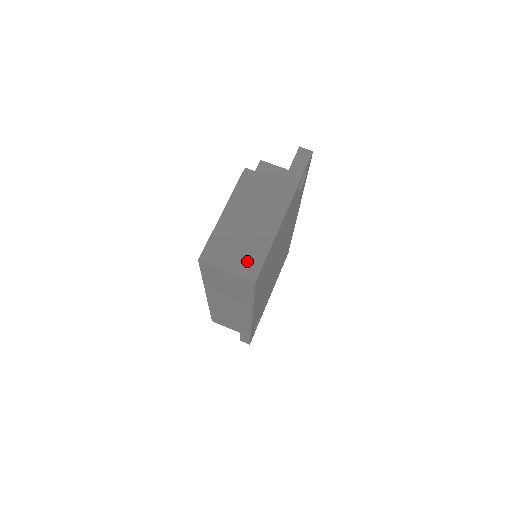
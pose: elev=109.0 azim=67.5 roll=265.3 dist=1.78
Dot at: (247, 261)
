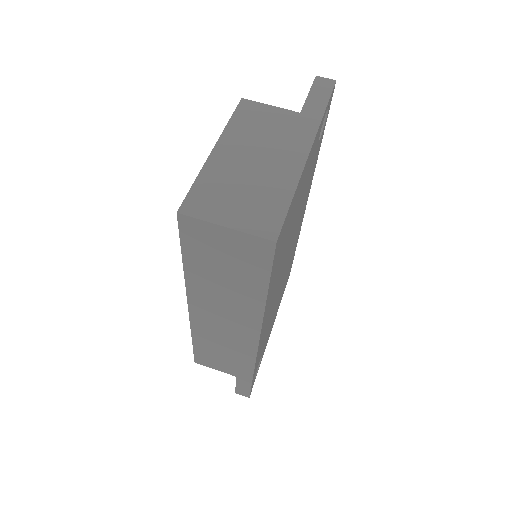
Dot at: (259, 212)
